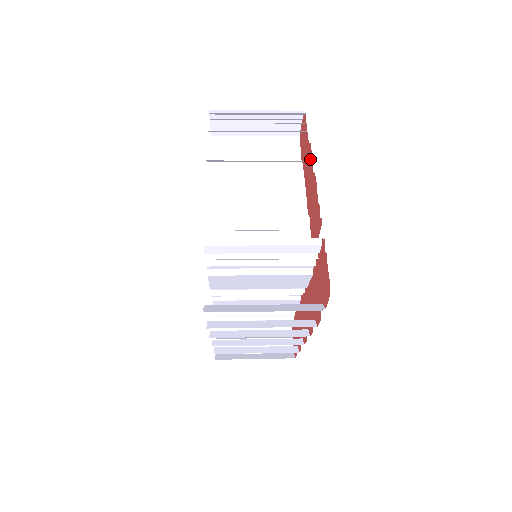
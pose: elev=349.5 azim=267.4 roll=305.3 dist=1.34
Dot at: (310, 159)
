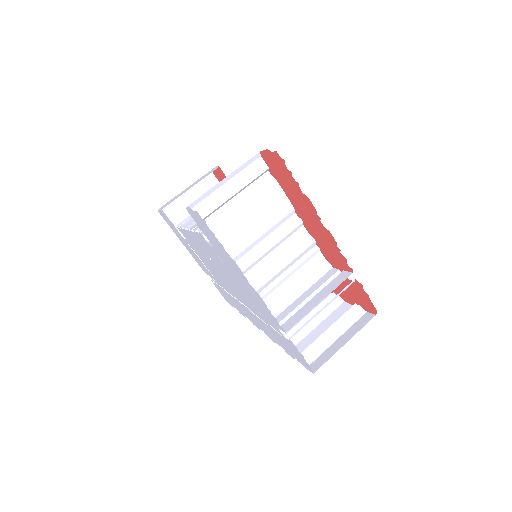
Dot at: (311, 209)
